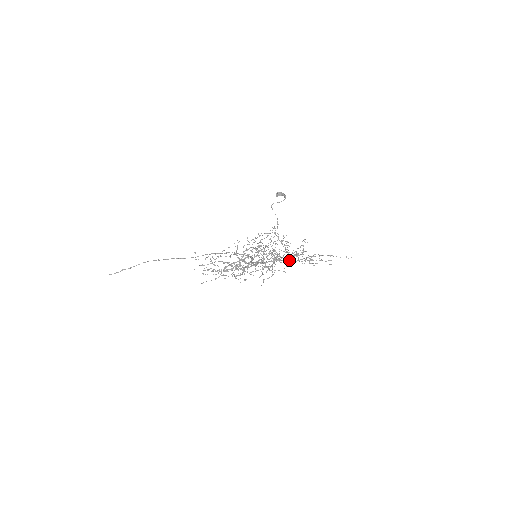
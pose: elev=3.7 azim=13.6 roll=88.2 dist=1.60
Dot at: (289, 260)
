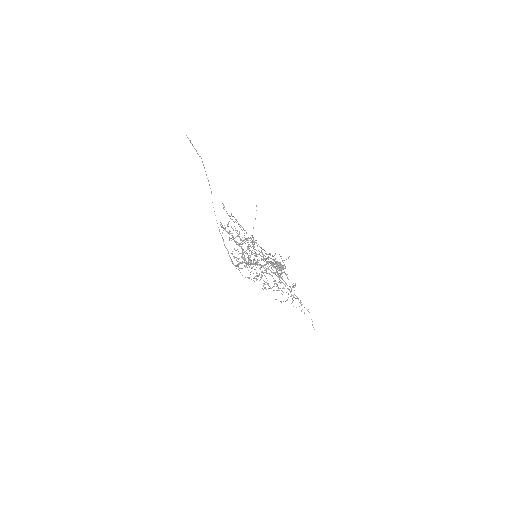
Dot at: occluded
